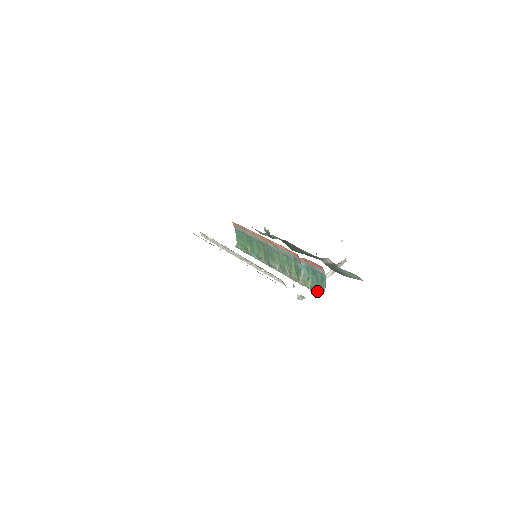
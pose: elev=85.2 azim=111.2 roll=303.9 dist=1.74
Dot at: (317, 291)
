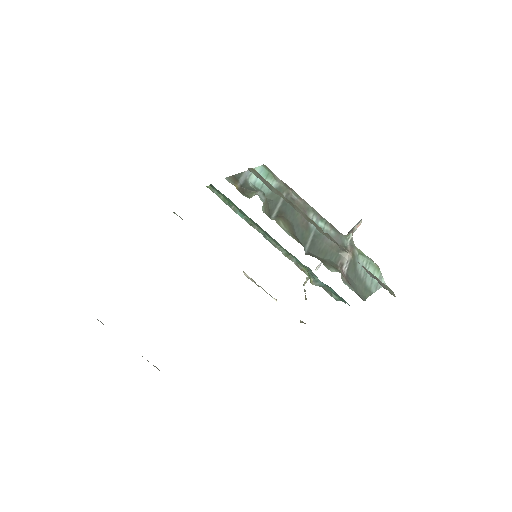
Dot at: (332, 296)
